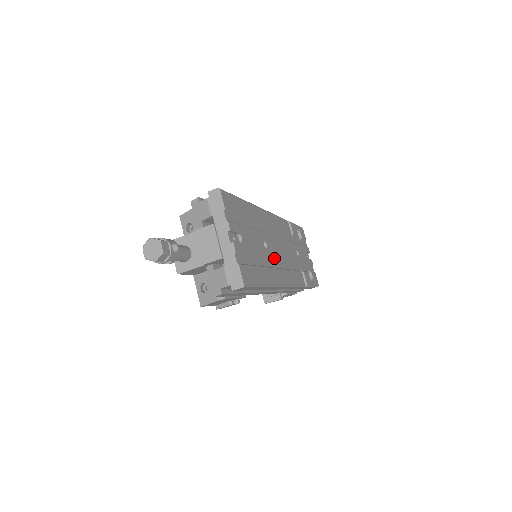
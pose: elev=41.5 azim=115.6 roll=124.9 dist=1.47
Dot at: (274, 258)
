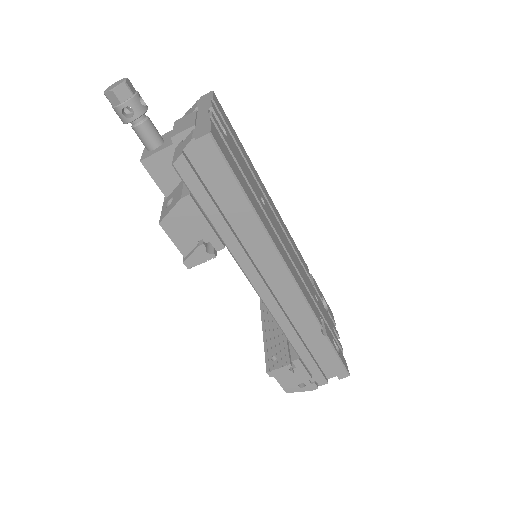
Dot at: (273, 226)
